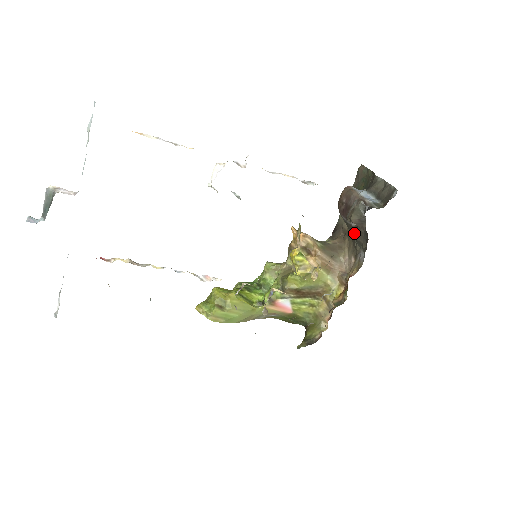
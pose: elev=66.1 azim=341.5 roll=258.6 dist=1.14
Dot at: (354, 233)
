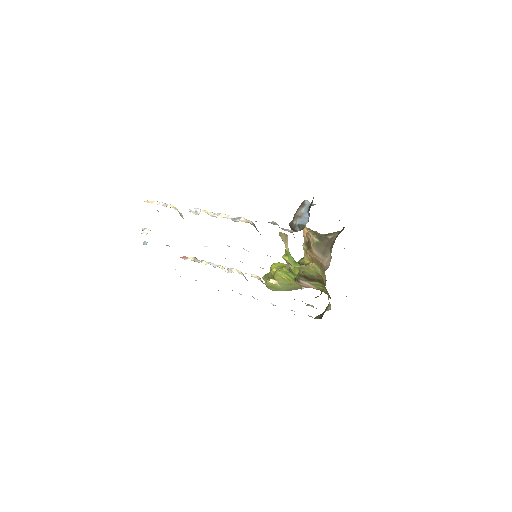
Dot at: occluded
